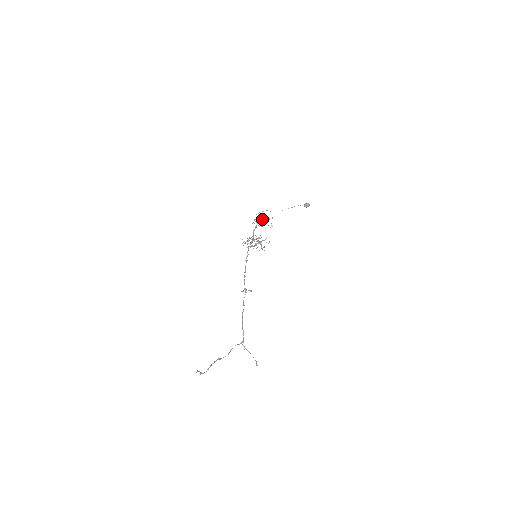
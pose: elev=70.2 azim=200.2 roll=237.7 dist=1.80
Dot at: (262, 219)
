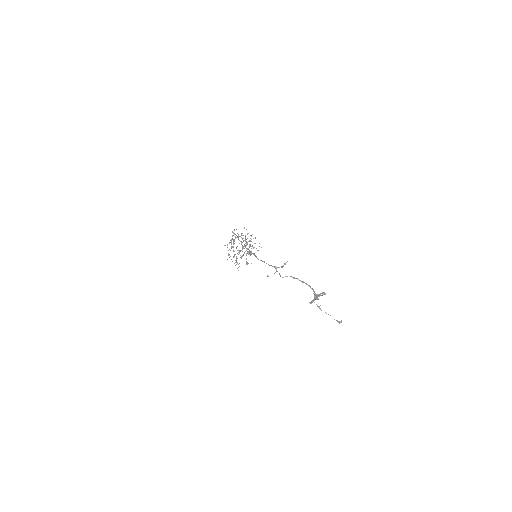
Dot at: occluded
